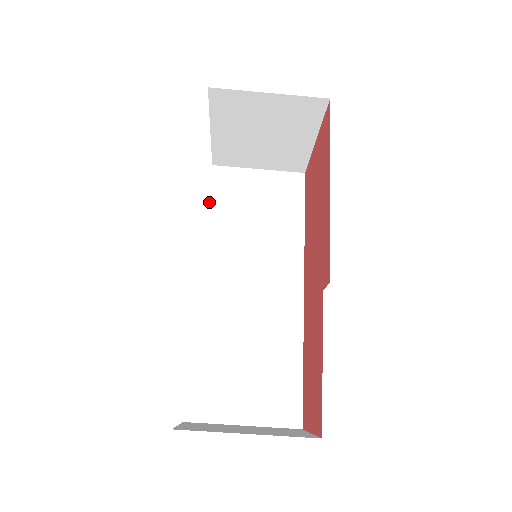
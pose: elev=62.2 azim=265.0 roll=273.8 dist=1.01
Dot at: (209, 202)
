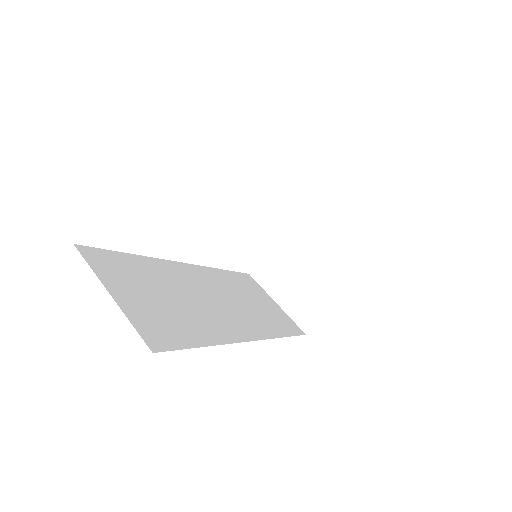
Dot at: (230, 271)
